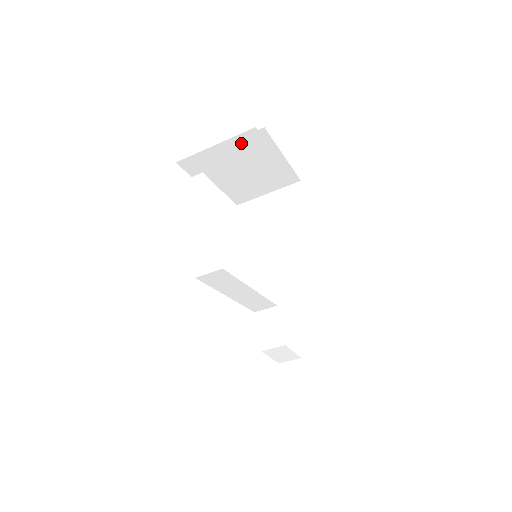
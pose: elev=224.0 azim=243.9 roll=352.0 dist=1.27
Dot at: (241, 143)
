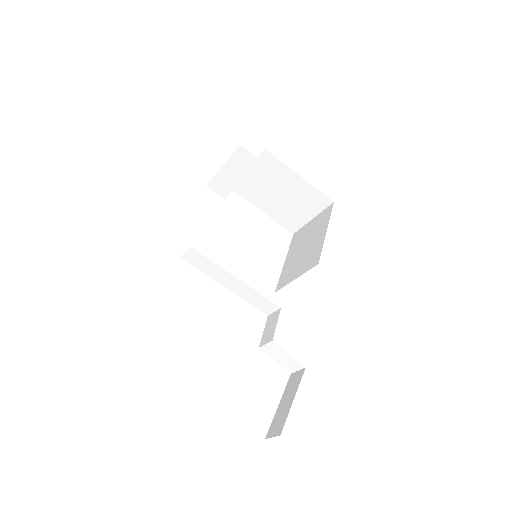
Dot at: (240, 161)
